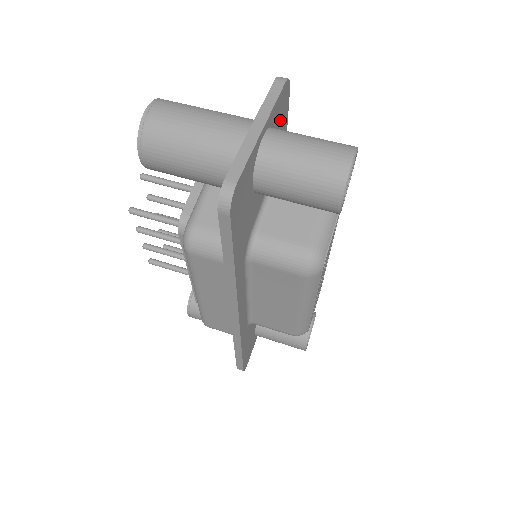
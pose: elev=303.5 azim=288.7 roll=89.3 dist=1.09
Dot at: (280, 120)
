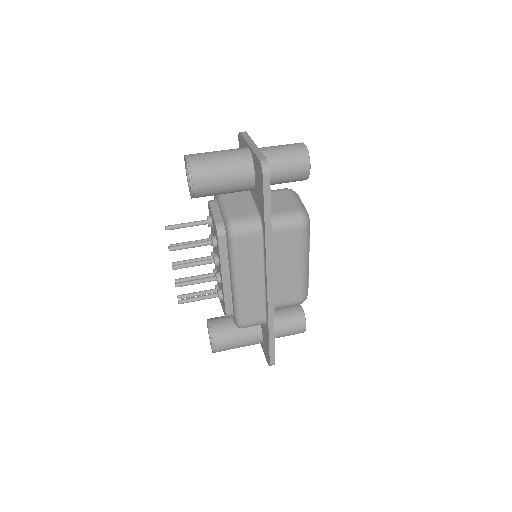
Dot at: occluded
